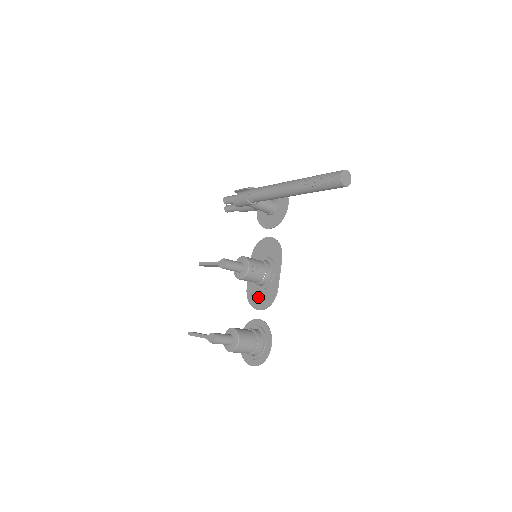
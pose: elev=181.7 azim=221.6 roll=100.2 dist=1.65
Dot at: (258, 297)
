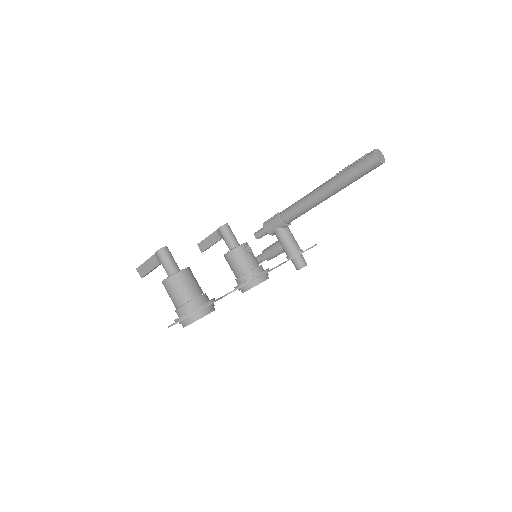
Dot at: occluded
